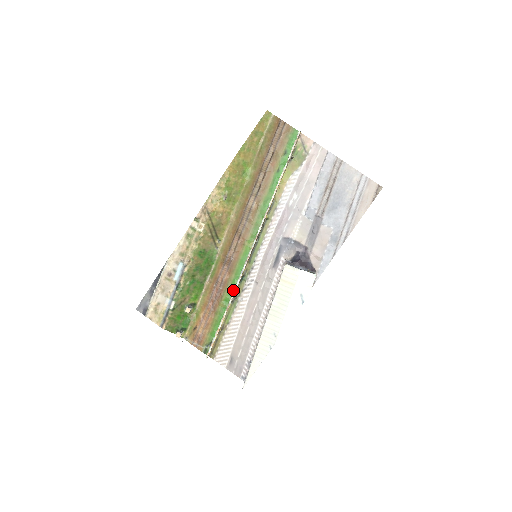
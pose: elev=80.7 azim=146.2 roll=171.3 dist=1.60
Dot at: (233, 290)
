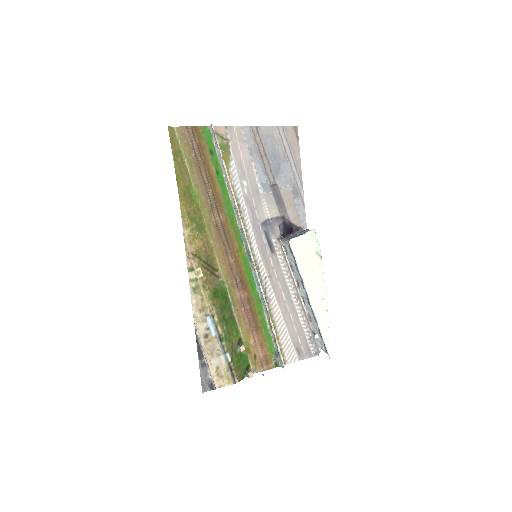
Dot at: (258, 299)
